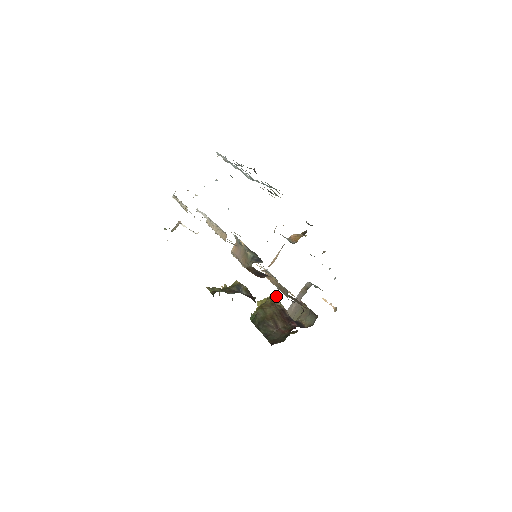
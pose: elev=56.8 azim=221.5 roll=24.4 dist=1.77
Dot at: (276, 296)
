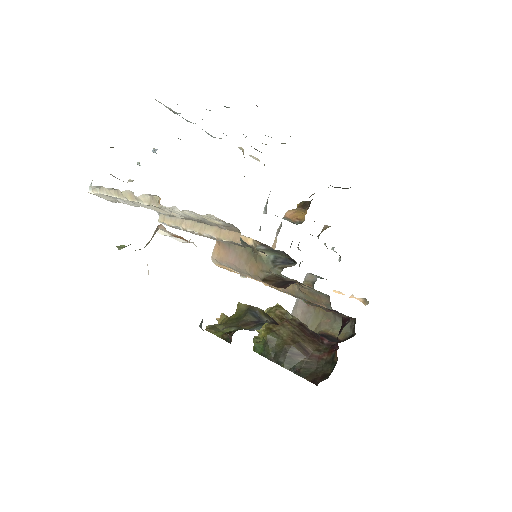
Dot at: (279, 306)
